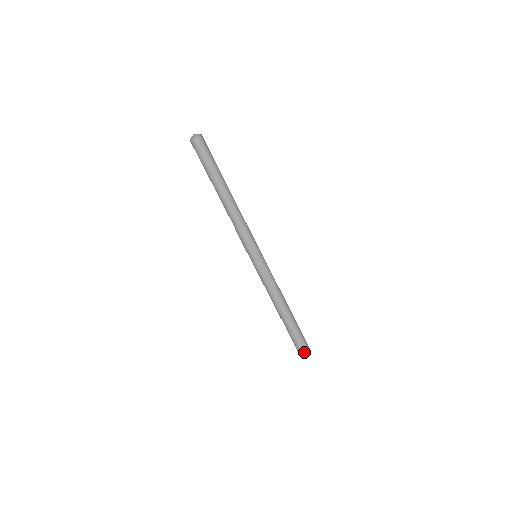
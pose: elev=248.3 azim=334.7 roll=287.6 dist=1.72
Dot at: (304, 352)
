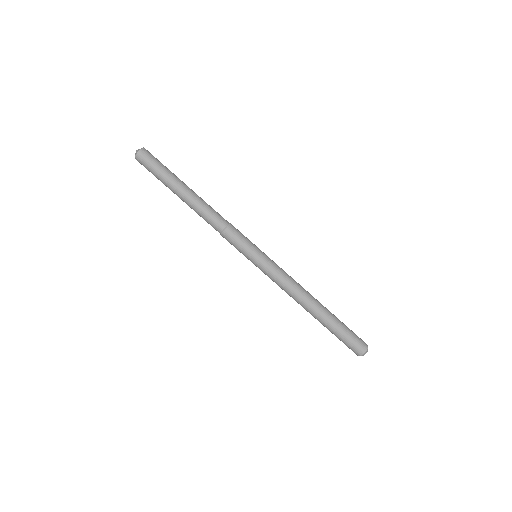
Dot at: (358, 353)
